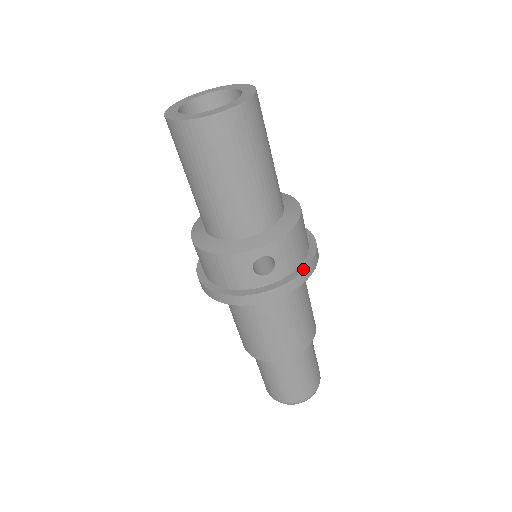
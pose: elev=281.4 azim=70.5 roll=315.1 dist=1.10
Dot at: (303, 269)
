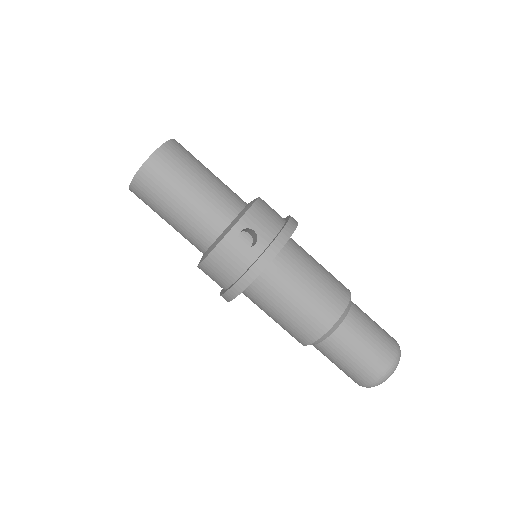
Dot at: (283, 228)
